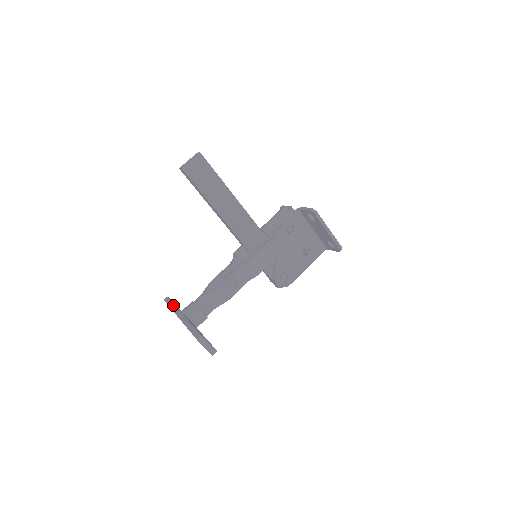
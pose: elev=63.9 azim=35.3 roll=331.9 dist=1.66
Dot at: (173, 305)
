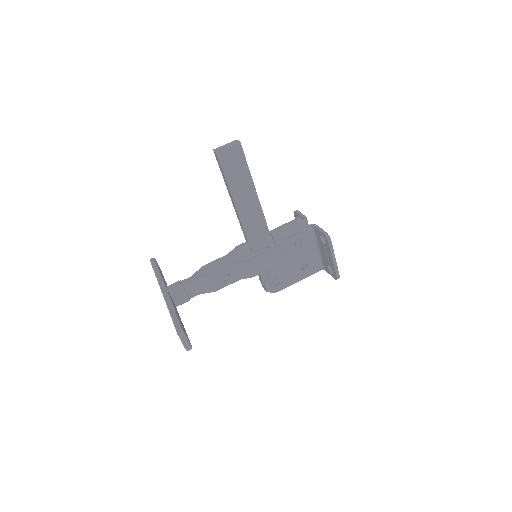
Dot at: (159, 273)
